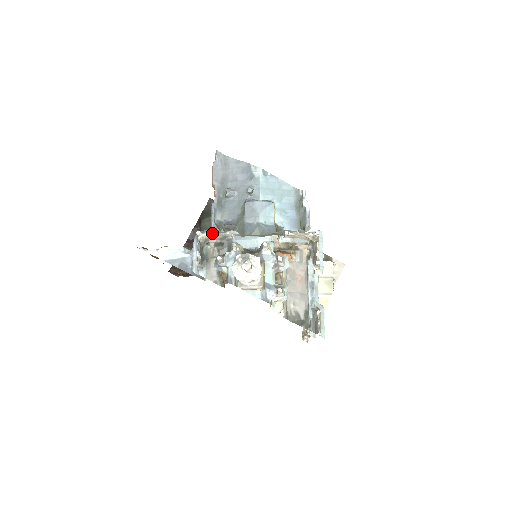
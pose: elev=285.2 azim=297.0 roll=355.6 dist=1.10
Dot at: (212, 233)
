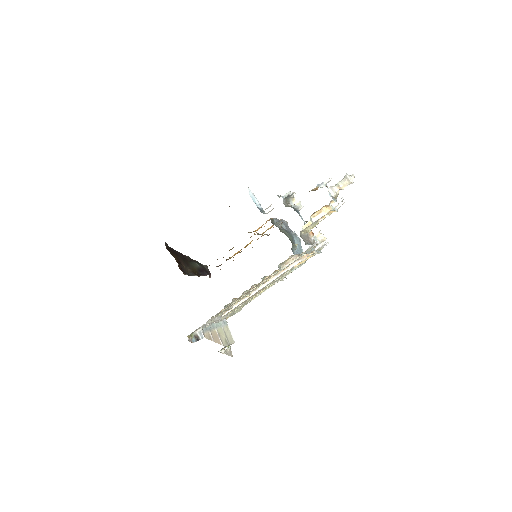
Dot at: (298, 200)
